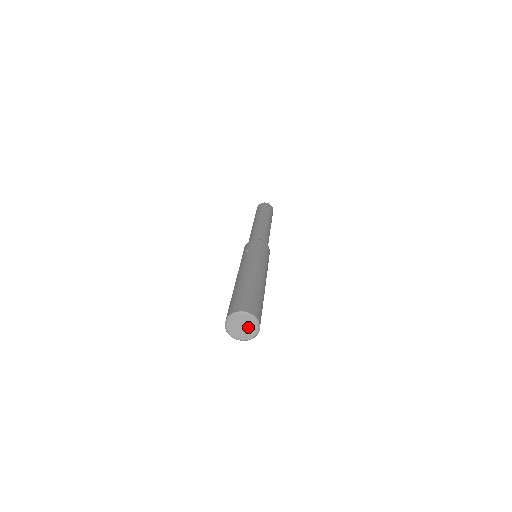
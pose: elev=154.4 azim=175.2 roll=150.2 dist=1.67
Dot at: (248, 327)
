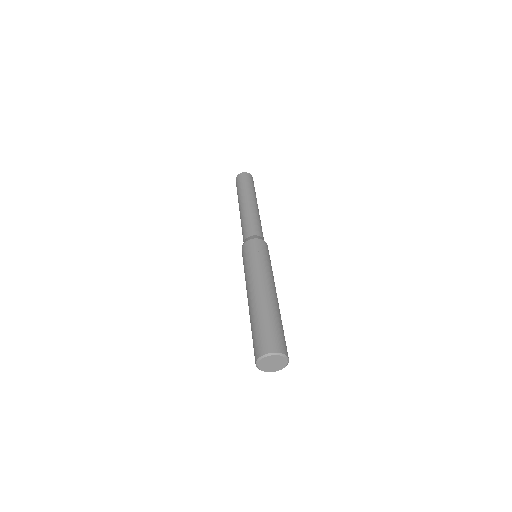
Dot at: (278, 364)
